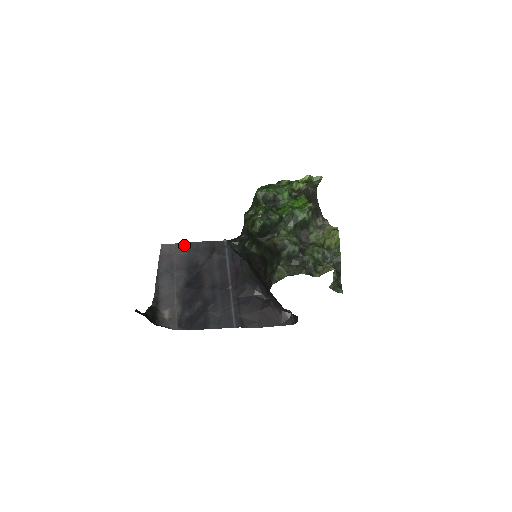
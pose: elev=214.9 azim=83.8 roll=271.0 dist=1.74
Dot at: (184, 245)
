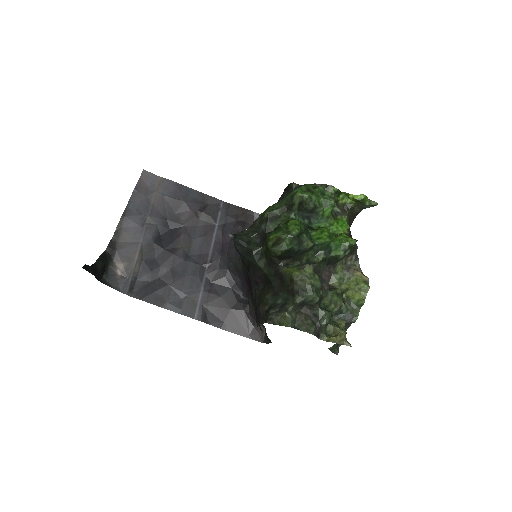
Dot at: (171, 184)
